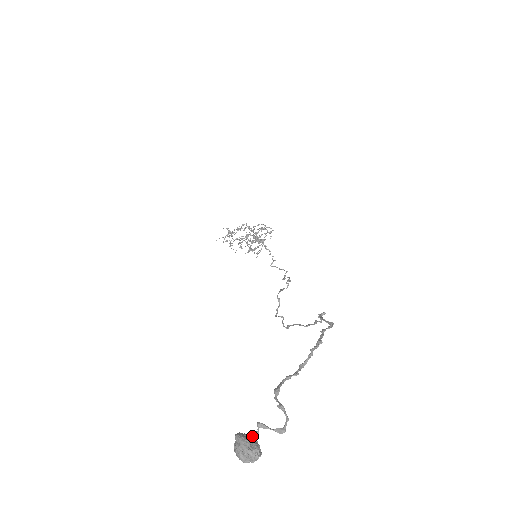
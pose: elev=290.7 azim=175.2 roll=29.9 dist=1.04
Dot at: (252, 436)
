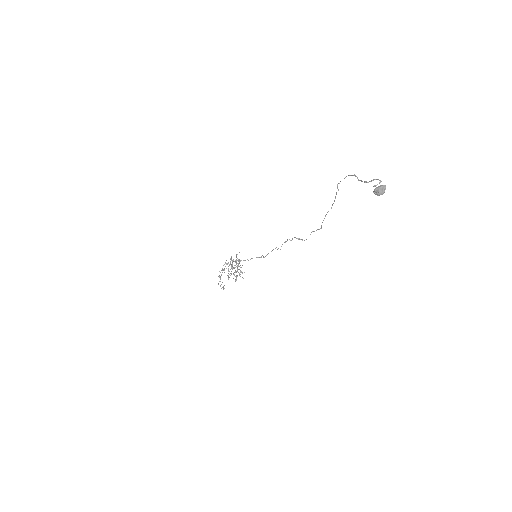
Dot at: (377, 189)
